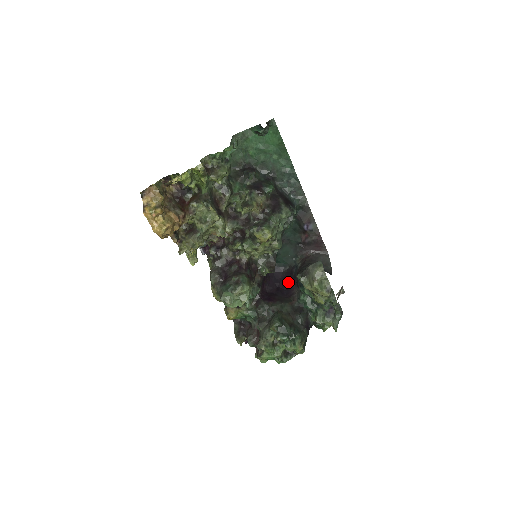
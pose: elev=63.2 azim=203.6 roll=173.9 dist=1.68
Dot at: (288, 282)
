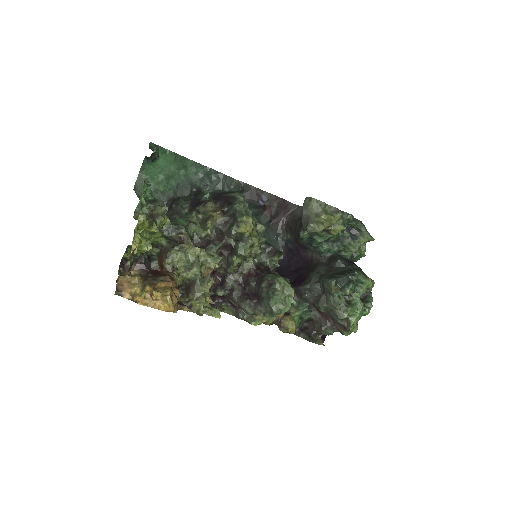
Dot at: (296, 258)
